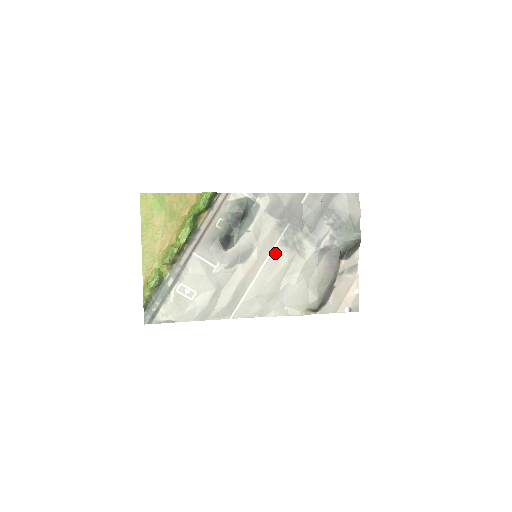
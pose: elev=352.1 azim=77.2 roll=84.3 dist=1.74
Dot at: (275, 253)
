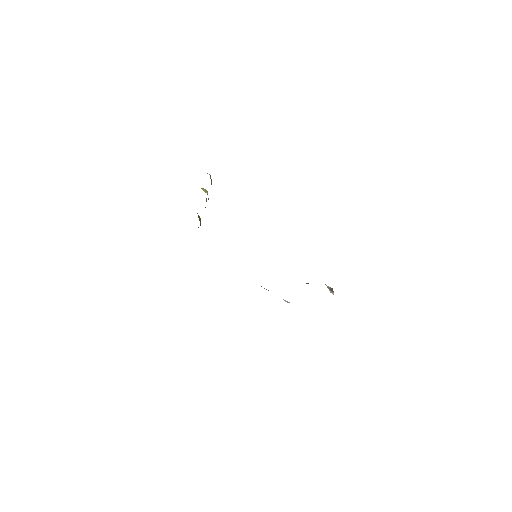
Dot at: occluded
